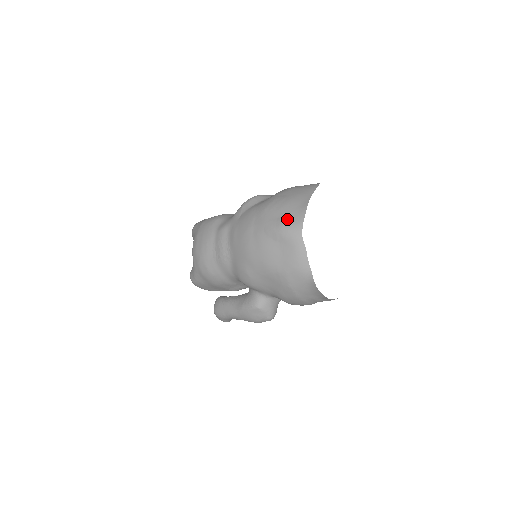
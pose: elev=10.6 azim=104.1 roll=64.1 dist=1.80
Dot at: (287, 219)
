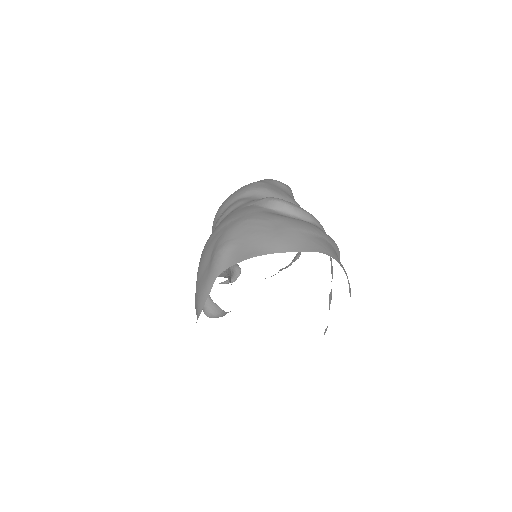
Dot at: (232, 248)
